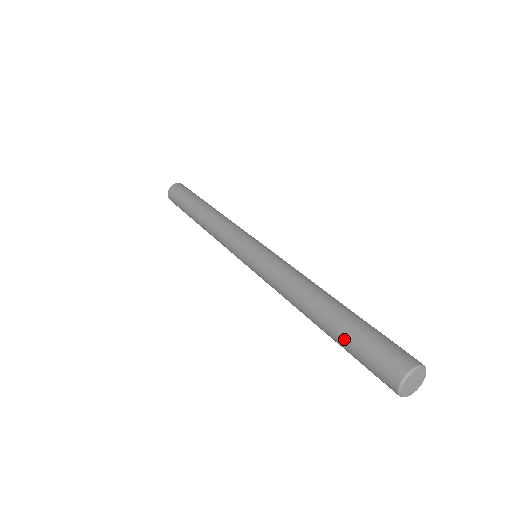
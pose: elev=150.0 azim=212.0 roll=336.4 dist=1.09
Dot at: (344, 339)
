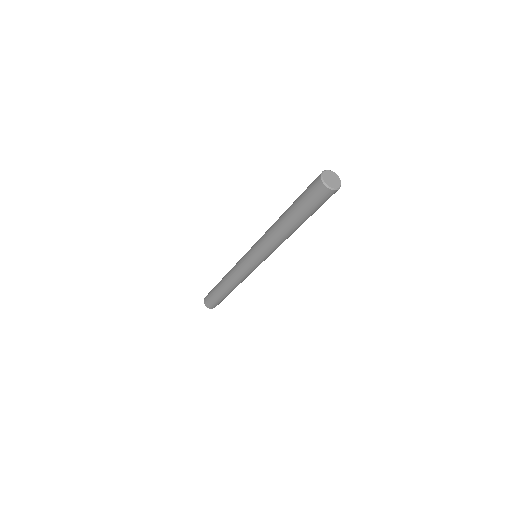
Dot at: occluded
